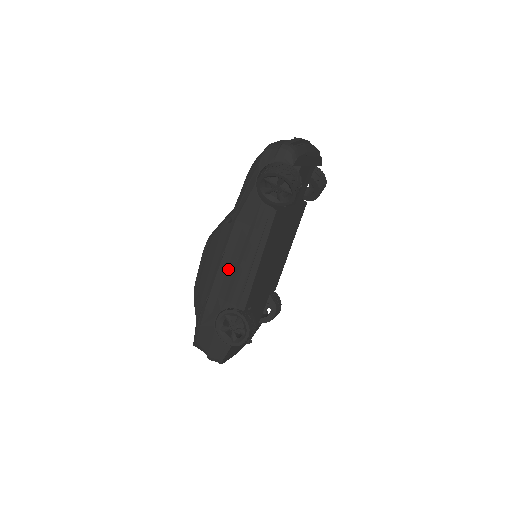
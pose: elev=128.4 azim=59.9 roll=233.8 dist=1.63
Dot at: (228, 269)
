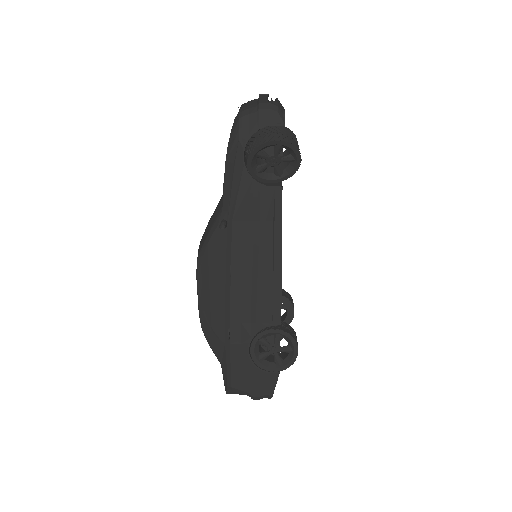
Dot at: (243, 284)
